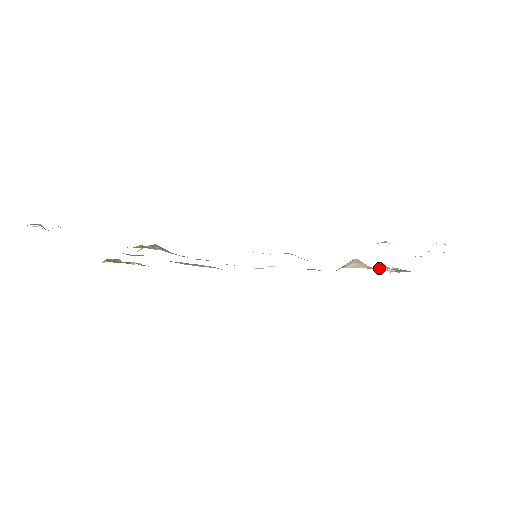
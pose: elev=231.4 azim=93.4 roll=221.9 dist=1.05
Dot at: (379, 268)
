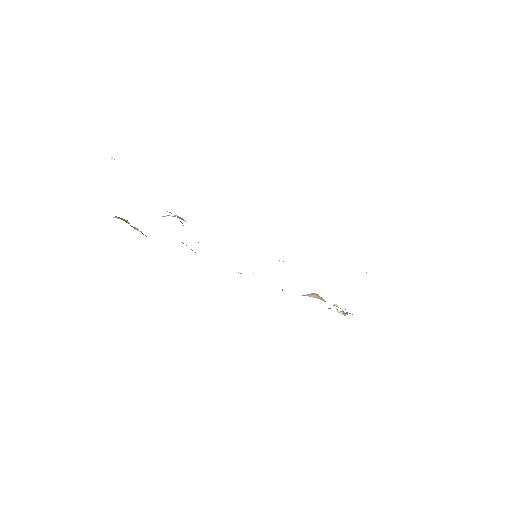
Dot at: occluded
